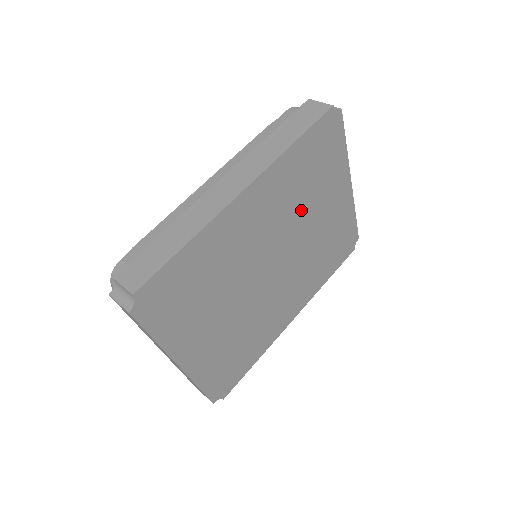
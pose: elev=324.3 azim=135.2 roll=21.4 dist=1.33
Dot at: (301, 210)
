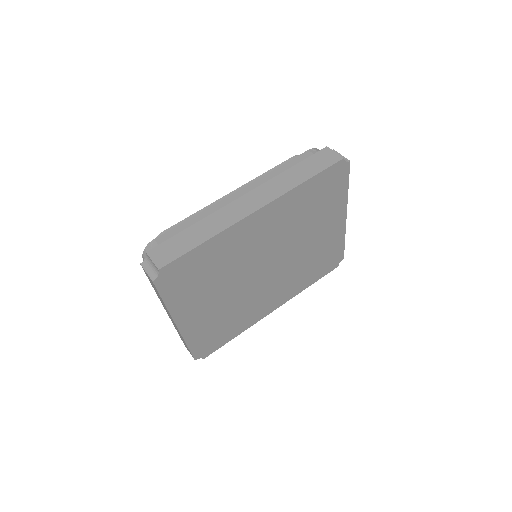
Dot at: (299, 230)
